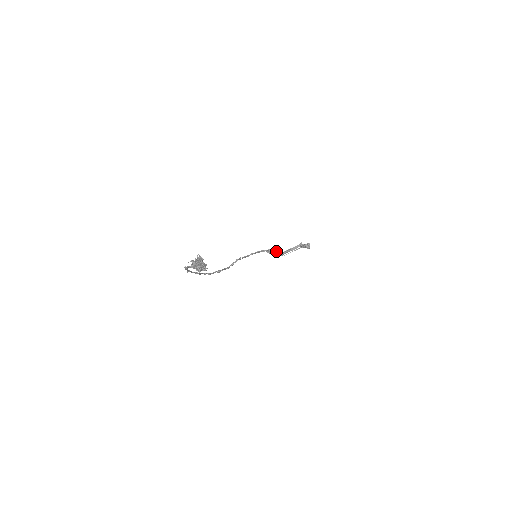
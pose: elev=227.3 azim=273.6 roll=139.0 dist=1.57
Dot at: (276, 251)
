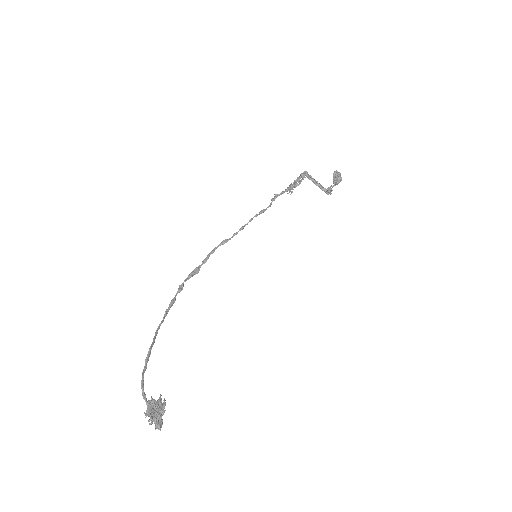
Dot at: (299, 181)
